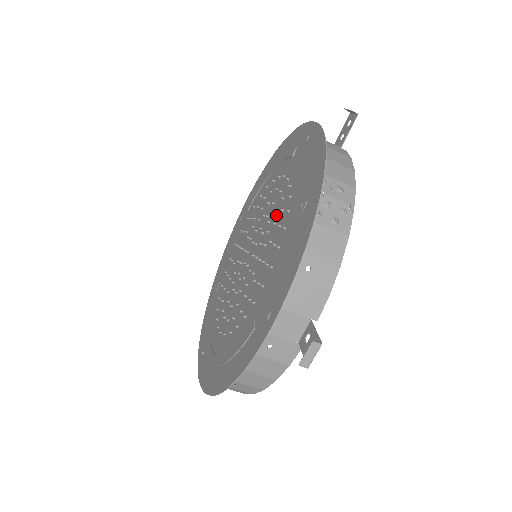
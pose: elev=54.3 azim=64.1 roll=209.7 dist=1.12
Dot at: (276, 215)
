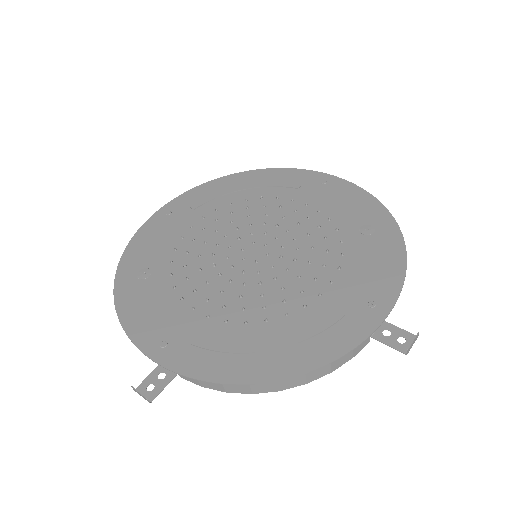
Dot at: (303, 228)
